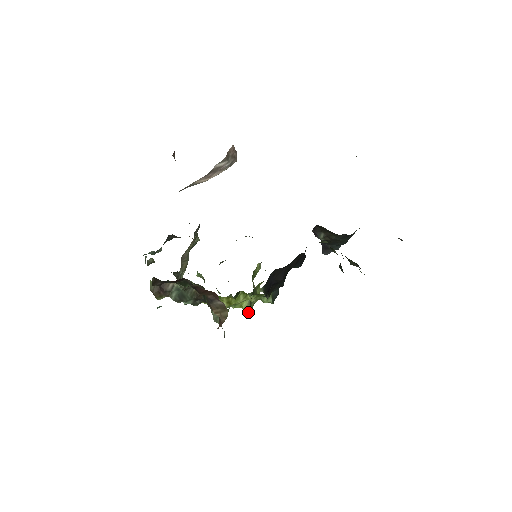
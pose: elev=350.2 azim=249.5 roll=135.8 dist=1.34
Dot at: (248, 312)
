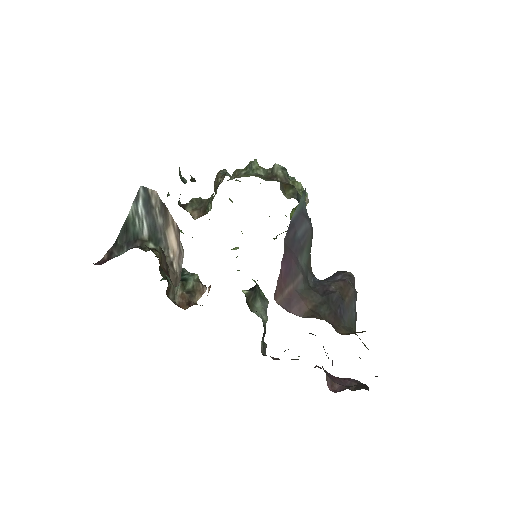
Dot at: occluded
